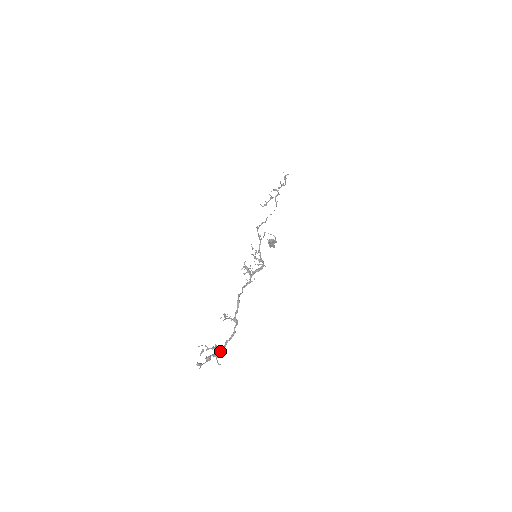
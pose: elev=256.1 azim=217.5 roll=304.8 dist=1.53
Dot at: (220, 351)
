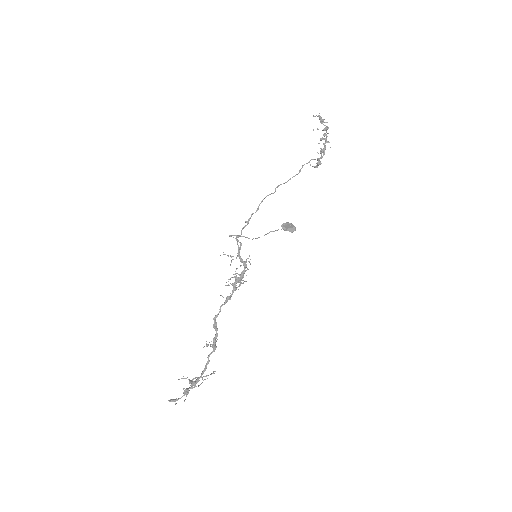
Dot at: (194, 384)
